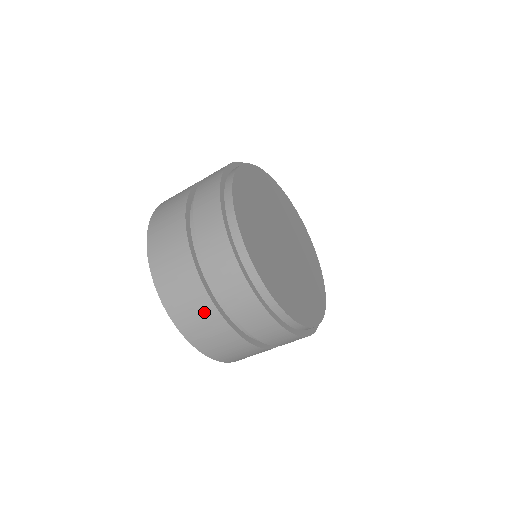
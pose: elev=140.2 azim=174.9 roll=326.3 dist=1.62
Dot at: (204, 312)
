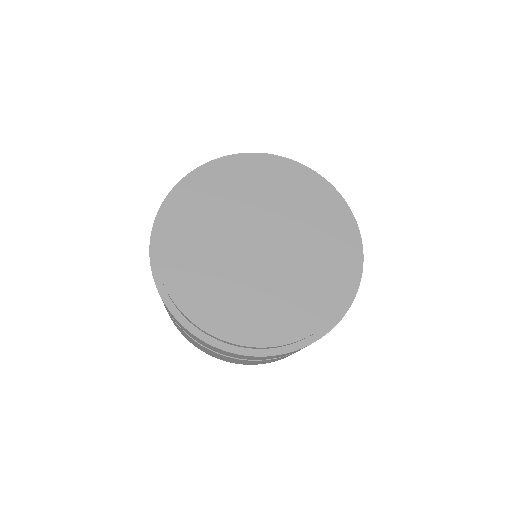
Dot at: (206, 350)
